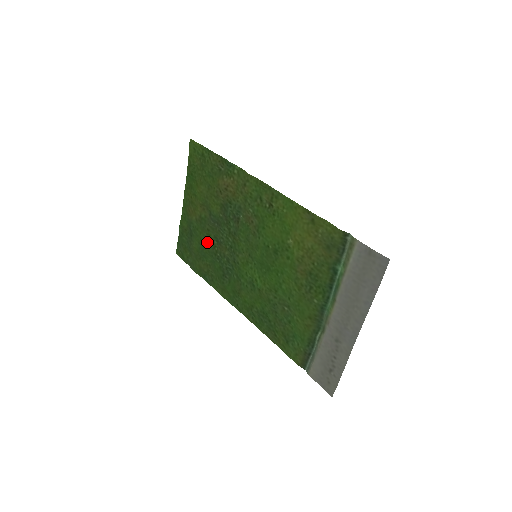
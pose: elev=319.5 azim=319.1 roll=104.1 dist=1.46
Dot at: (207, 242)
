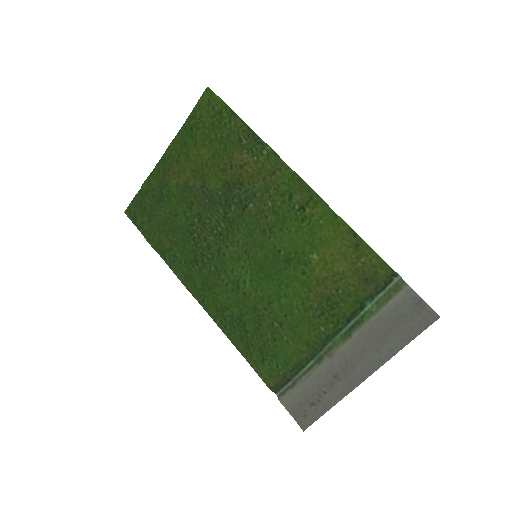
Dot at: (183, 216)
